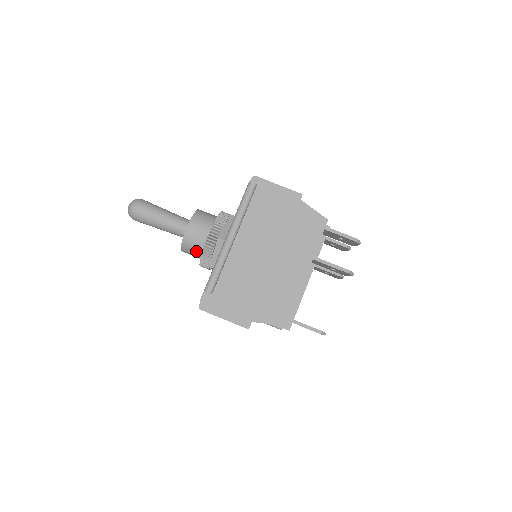
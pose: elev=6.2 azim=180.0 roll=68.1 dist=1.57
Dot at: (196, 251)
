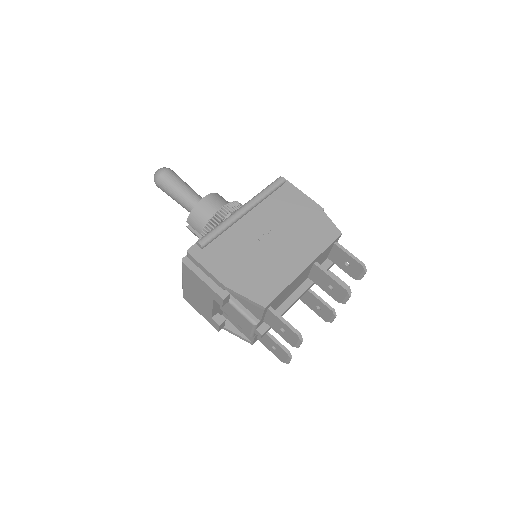
Dot at: (202, 223)
